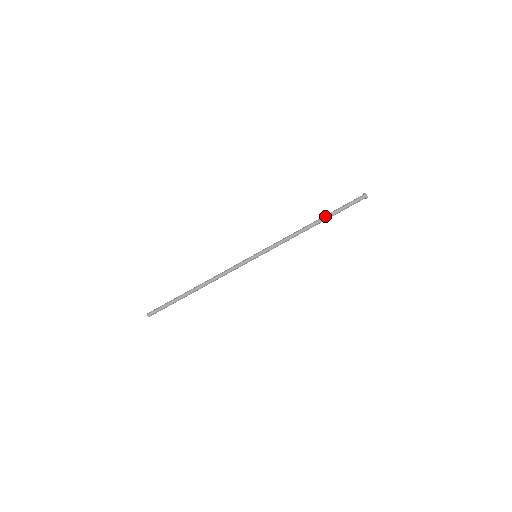
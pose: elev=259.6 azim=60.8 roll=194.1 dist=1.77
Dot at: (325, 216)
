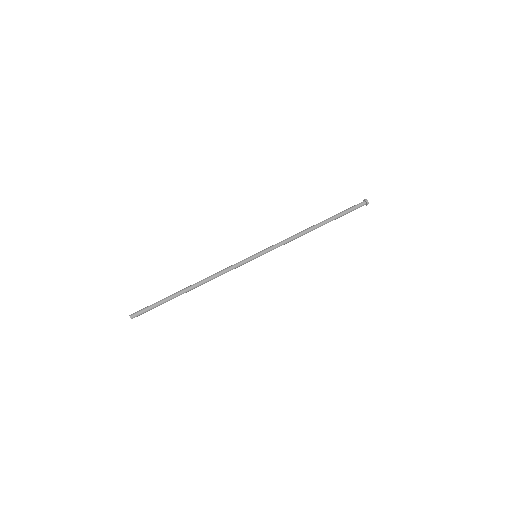
Dot at: (328, 220)
